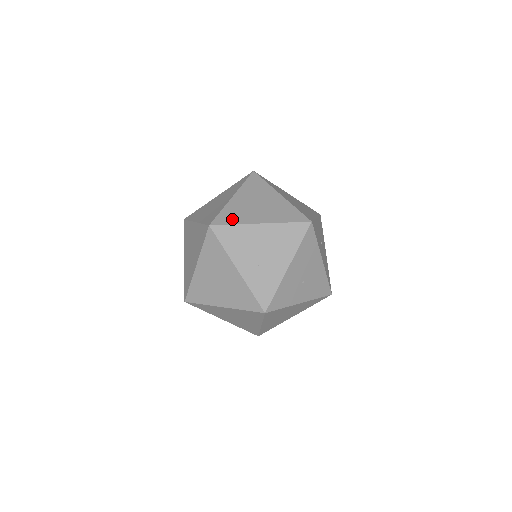
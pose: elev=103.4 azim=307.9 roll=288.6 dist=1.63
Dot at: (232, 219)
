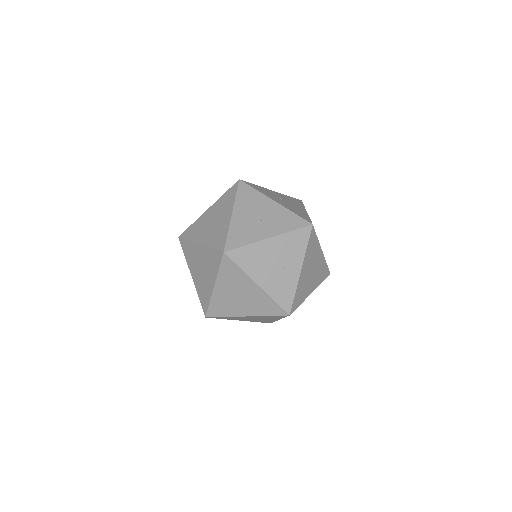
Dot at: occluded
